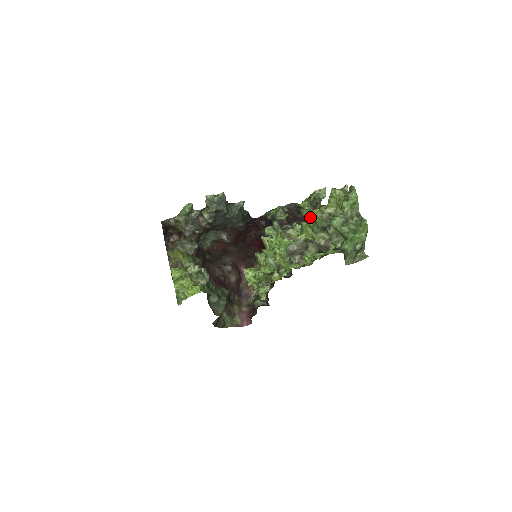
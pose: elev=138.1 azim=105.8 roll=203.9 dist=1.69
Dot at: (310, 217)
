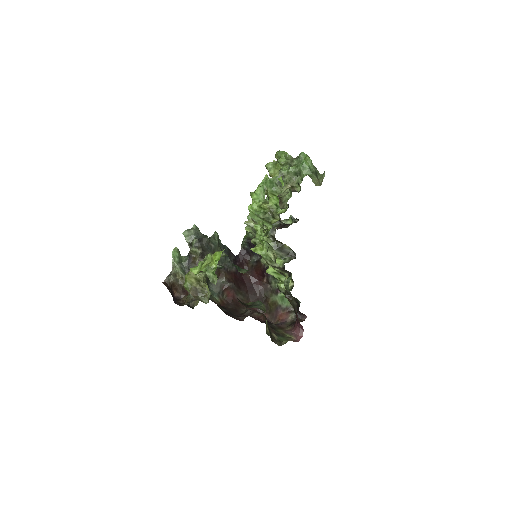
Dot at: (266, 185)
